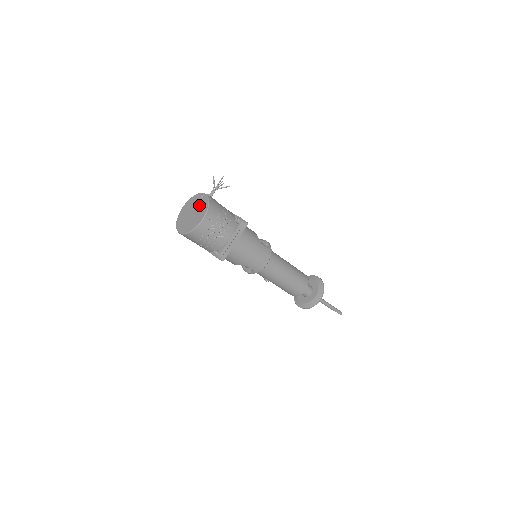
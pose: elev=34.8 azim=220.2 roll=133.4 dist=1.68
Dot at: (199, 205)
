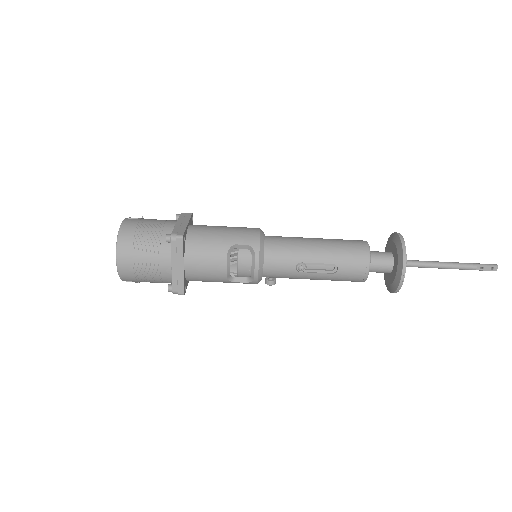
Dot at: occluded
